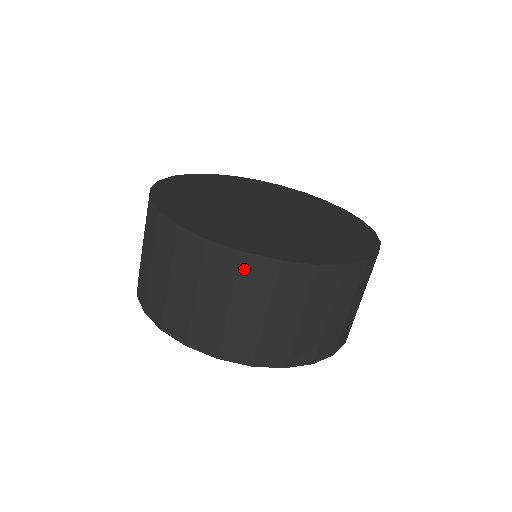
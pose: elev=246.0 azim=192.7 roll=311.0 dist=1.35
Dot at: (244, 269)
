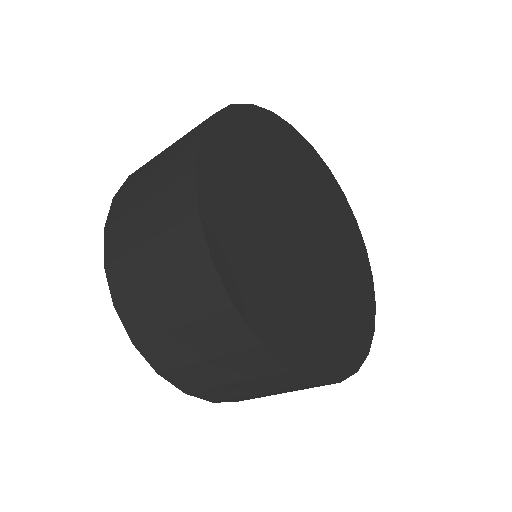
Dot at: occluded
